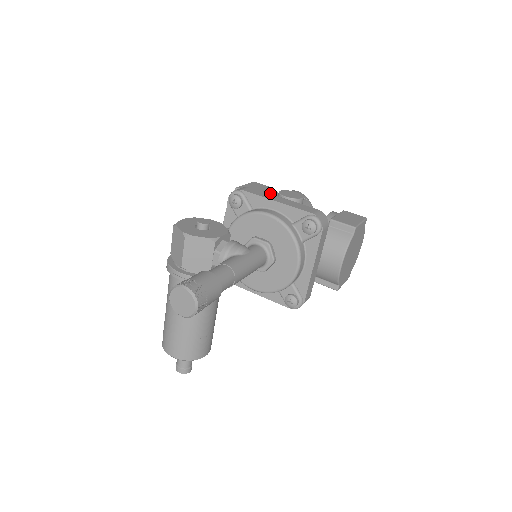
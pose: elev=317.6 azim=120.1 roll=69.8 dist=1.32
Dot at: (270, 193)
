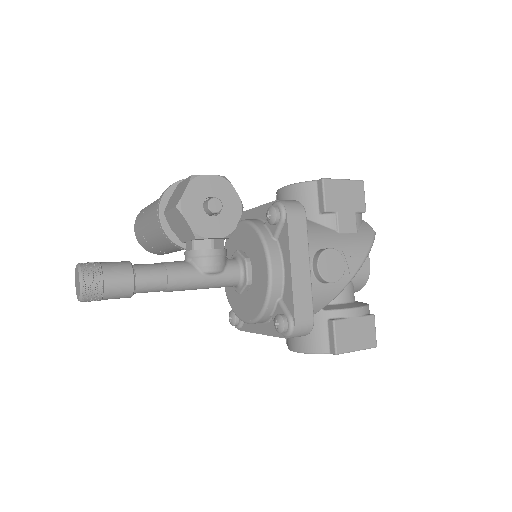
Dot at: (344, 221)
